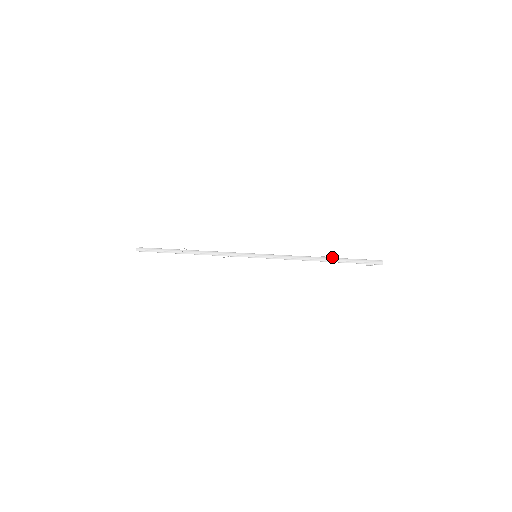
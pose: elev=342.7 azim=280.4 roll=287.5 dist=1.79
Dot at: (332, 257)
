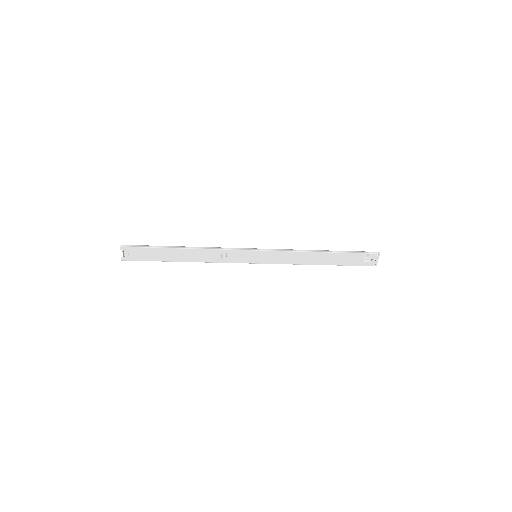
Dot at: occluded
